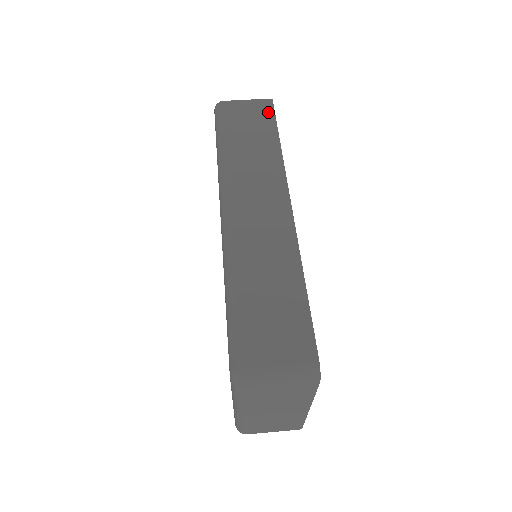
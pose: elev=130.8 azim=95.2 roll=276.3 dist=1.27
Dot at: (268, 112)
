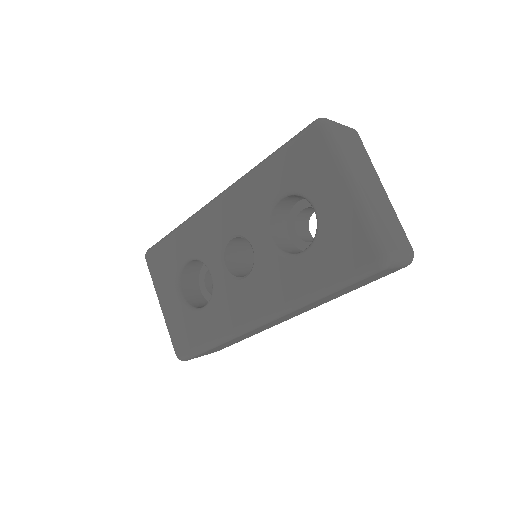
Dot at: occluded
